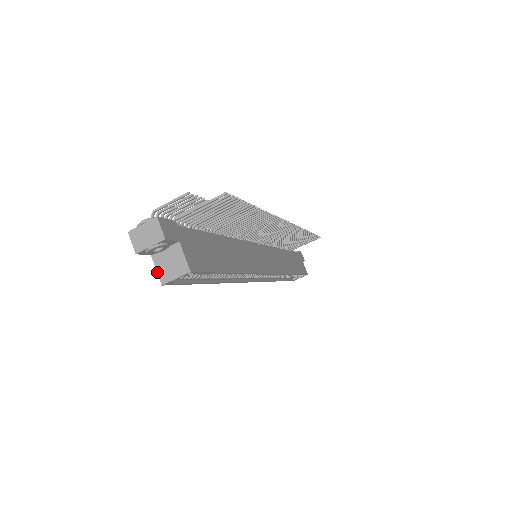
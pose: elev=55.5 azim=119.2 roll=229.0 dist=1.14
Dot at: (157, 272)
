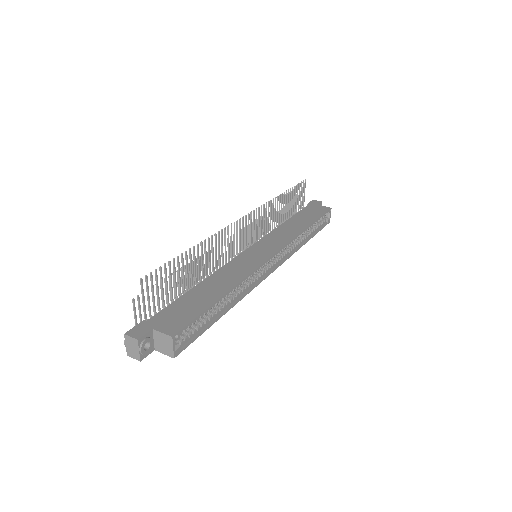
Dot at: occluded
